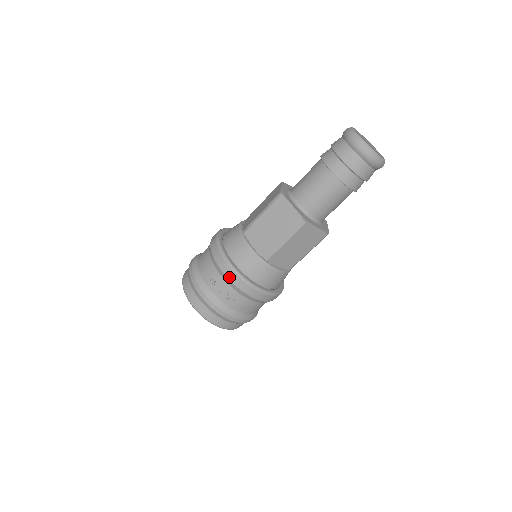
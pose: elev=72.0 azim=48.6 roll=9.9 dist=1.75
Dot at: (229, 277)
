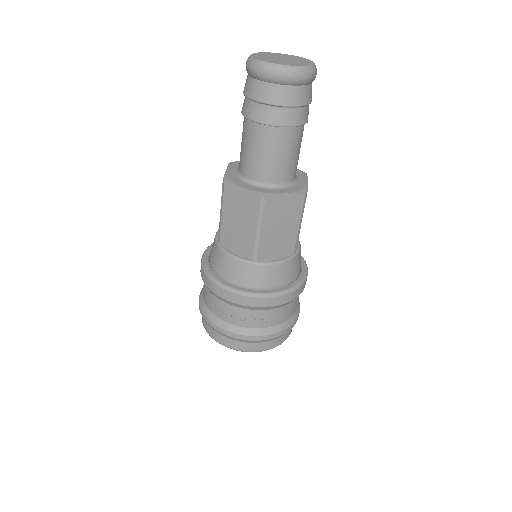
Dot at: (229, 300)
